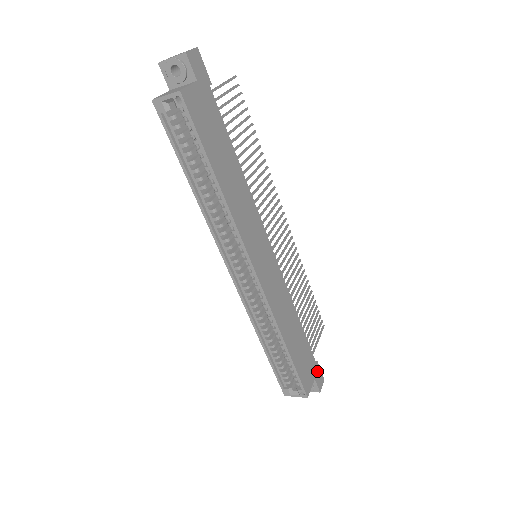
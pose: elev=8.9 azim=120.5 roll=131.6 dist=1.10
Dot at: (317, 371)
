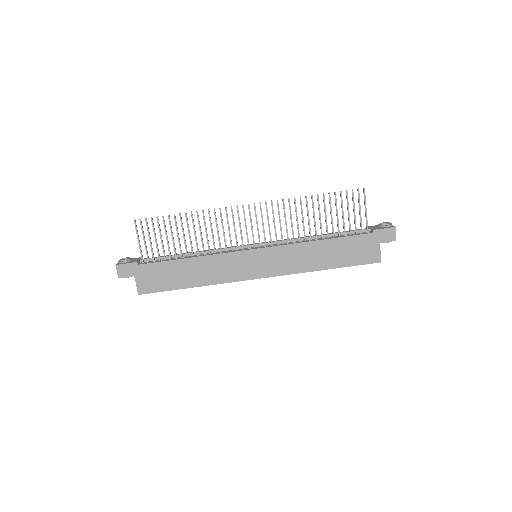
Dot at: (379, 235)
